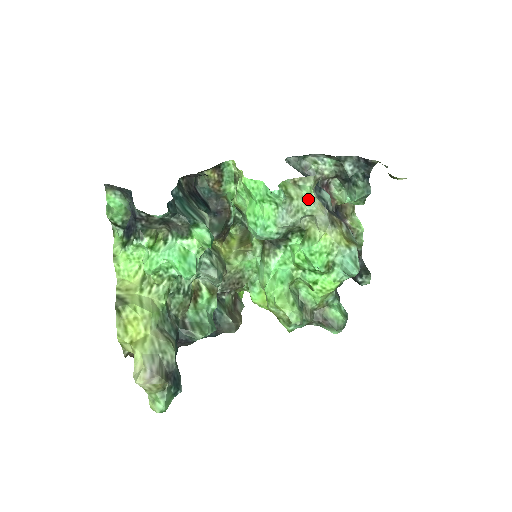
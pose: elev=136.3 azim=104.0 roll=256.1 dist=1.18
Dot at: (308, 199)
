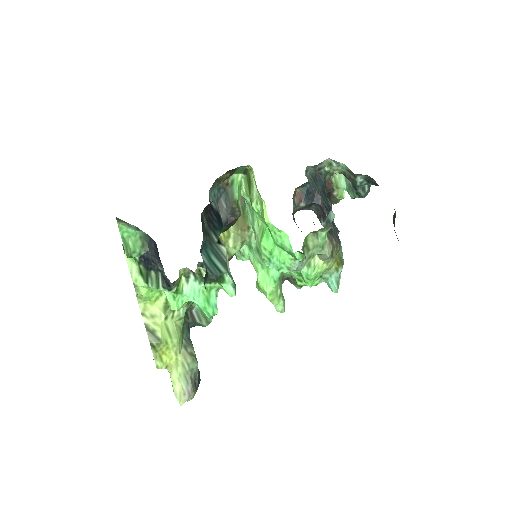
Dot at: (321, 247)
